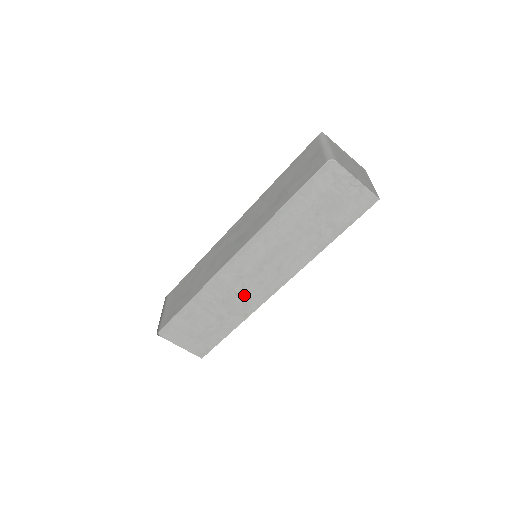
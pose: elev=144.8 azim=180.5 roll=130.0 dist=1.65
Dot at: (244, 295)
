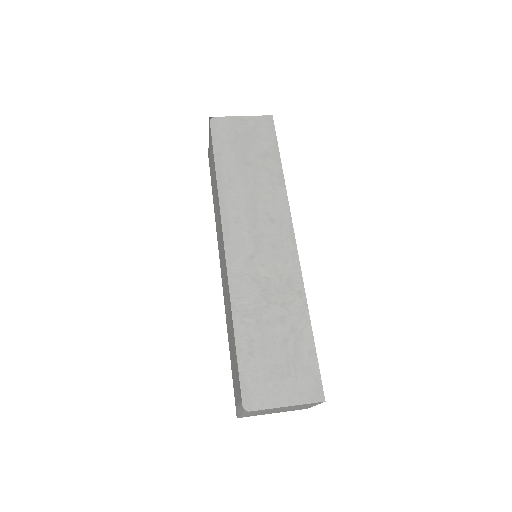
Dot at: (274, 273)
